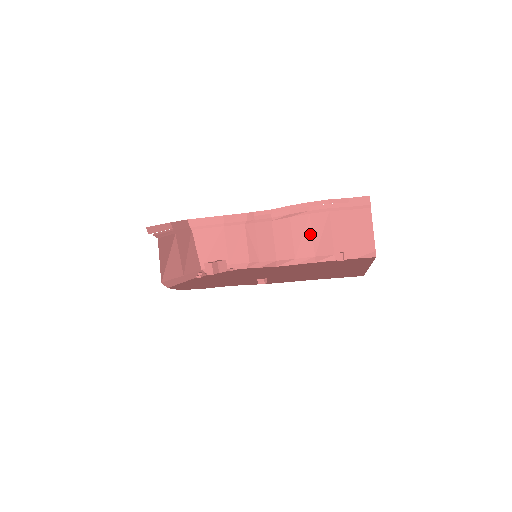
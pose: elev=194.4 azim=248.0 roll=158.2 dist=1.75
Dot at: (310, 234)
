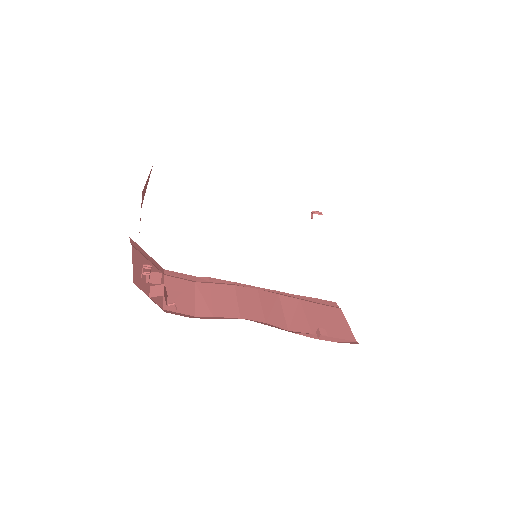
Dot at: (281, 309)
